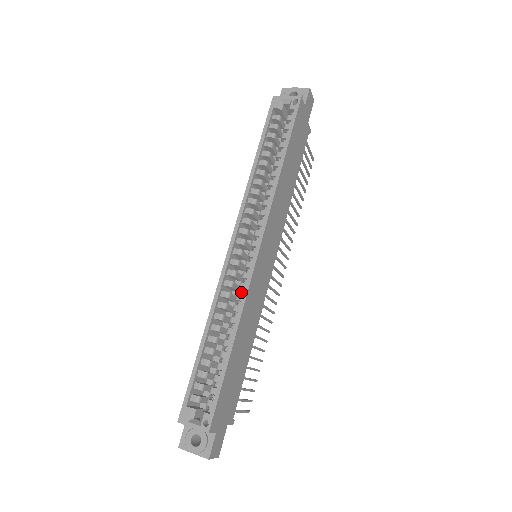
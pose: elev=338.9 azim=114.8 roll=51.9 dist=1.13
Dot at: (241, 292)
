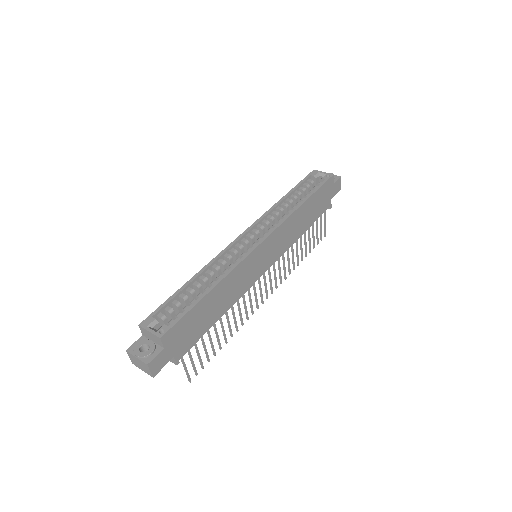
Dot at: occluded
